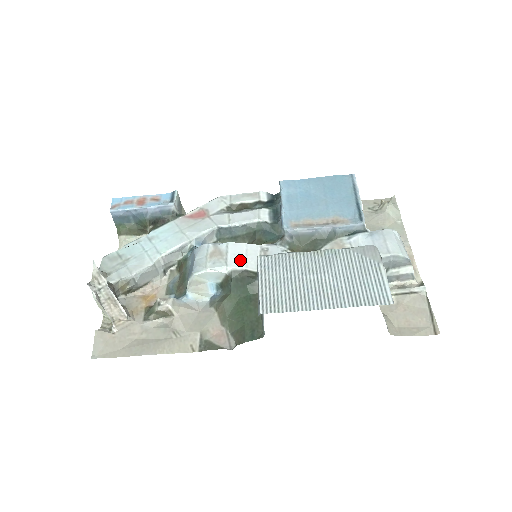
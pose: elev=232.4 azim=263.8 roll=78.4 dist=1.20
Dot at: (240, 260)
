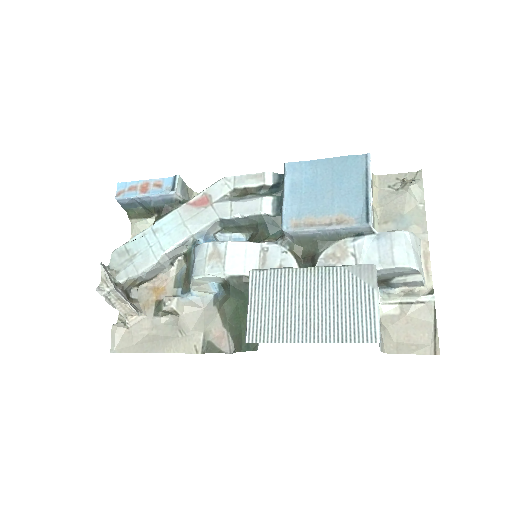
Dot at: (238, 264)
